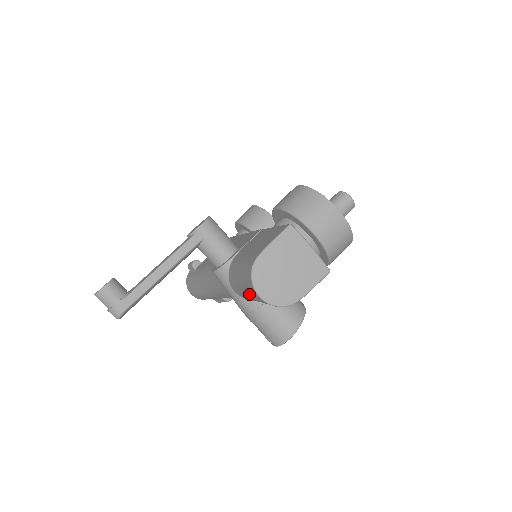
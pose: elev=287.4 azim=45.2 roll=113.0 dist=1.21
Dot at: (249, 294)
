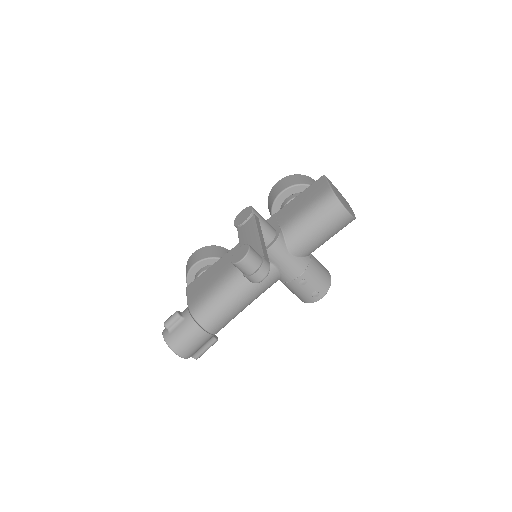
Dot at: (326, 228)
